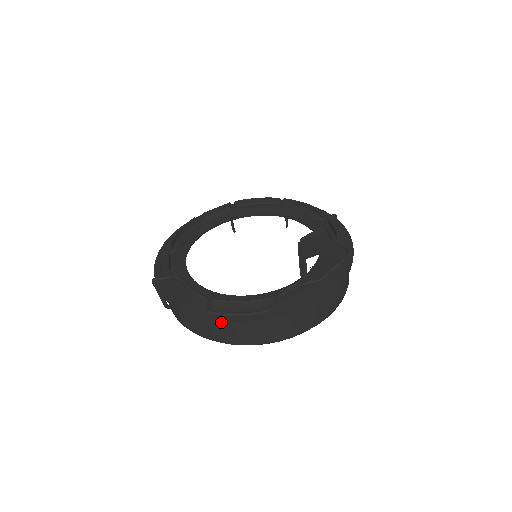
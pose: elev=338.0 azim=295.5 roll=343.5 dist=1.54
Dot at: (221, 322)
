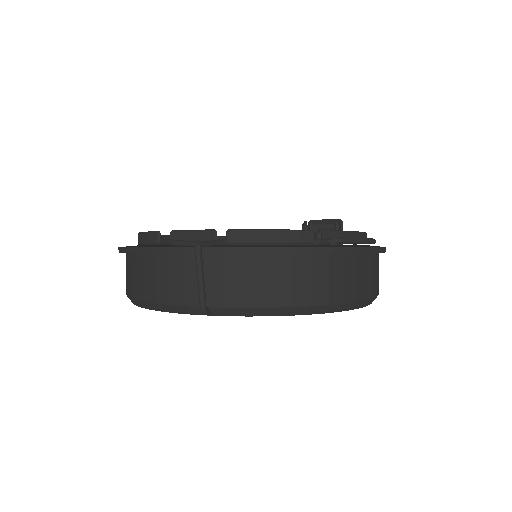
Dot at: (354, 249)
